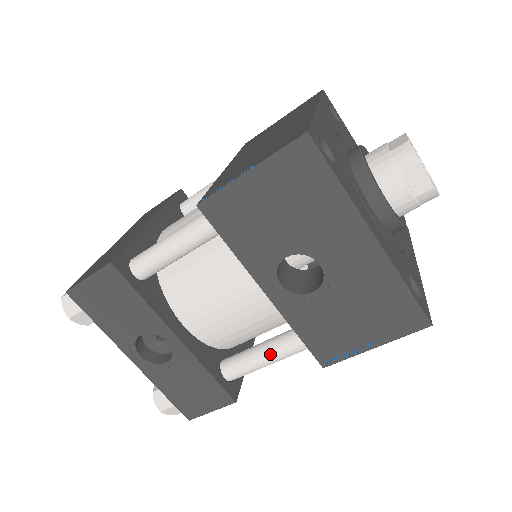
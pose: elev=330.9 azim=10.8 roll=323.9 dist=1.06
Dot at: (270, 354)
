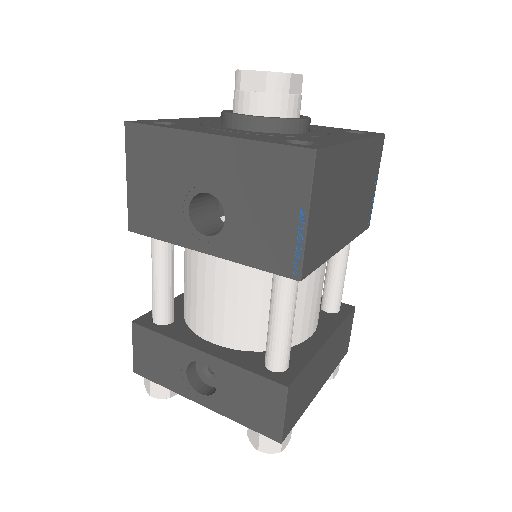
Dot at: (273, 312)
